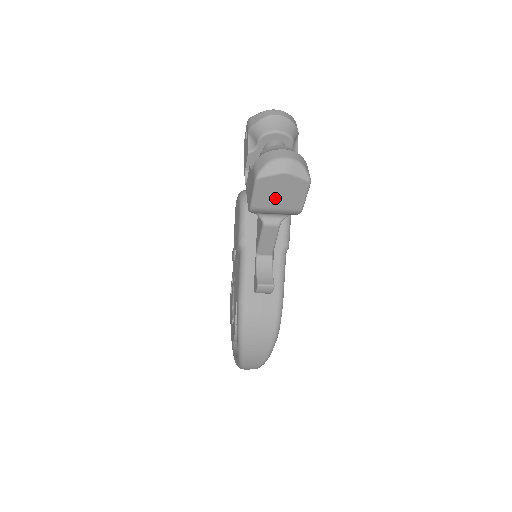
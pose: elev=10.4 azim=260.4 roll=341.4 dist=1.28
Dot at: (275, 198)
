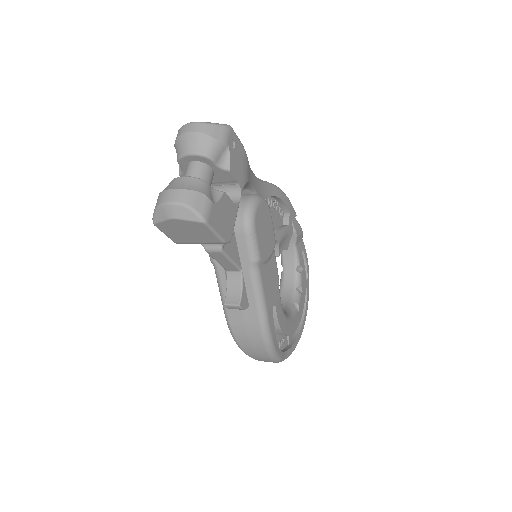
Dot at: (186, 236)
